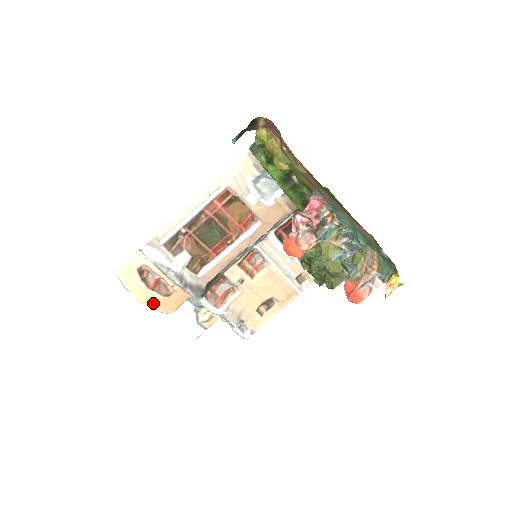
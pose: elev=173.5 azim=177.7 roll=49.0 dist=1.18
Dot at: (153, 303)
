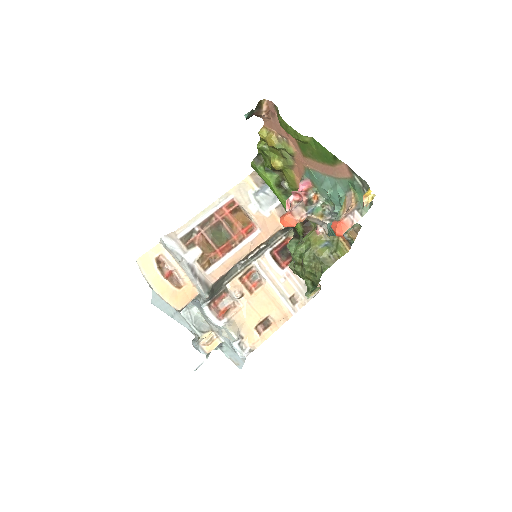
Dot at: (165, 292)
